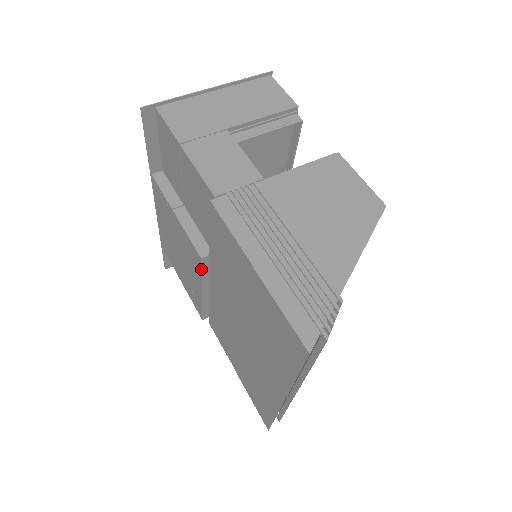
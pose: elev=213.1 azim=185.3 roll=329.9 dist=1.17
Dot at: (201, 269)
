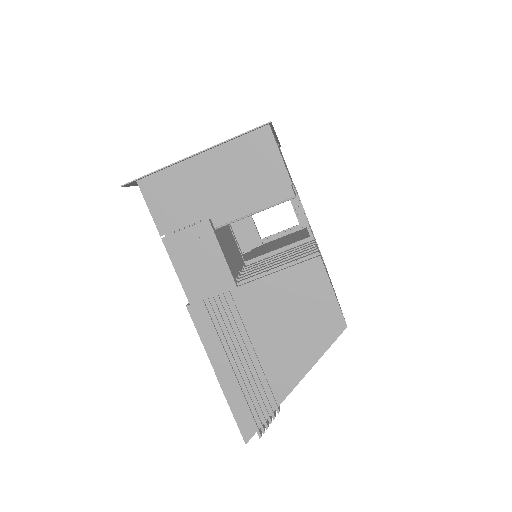
Dot at: occluded
